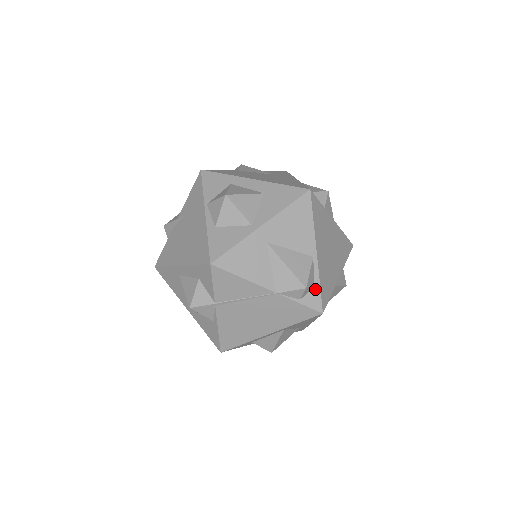
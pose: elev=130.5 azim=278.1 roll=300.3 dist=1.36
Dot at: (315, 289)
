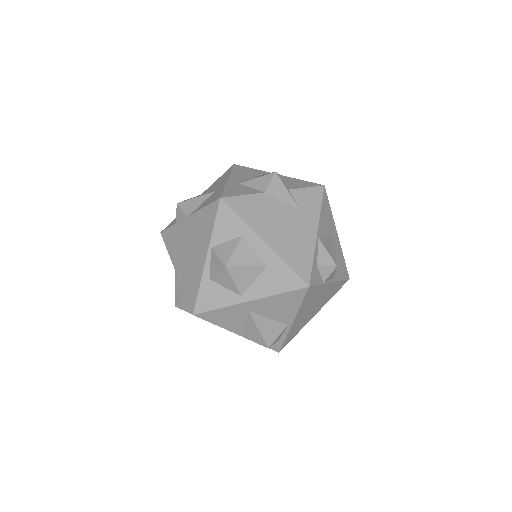
Dot at: (280, 341)
